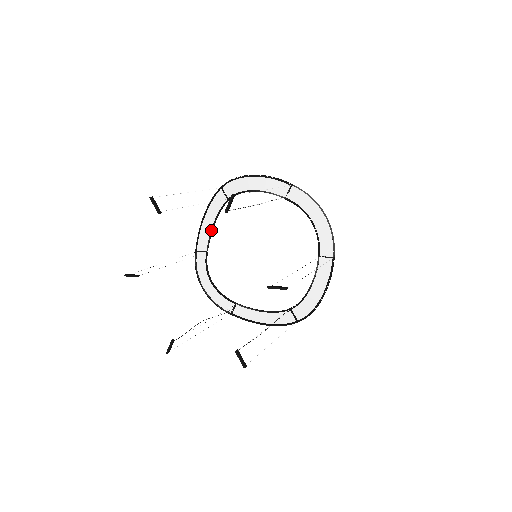
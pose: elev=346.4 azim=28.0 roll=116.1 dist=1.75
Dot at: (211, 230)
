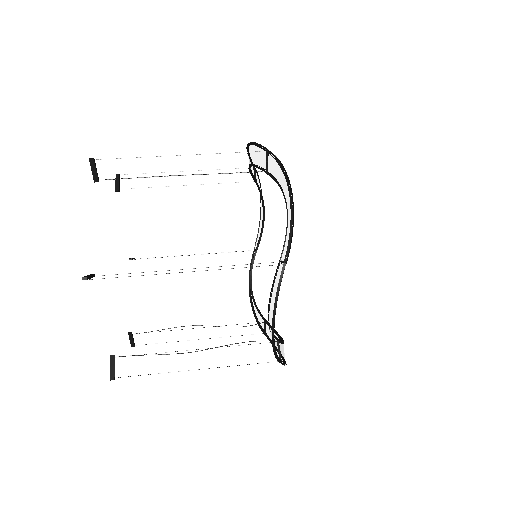
Dot at: (262, 223)
